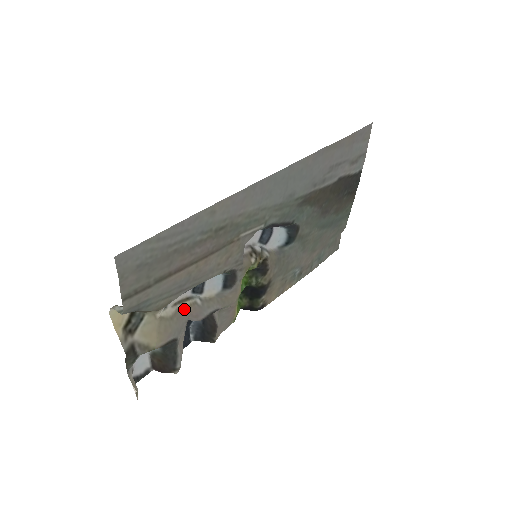
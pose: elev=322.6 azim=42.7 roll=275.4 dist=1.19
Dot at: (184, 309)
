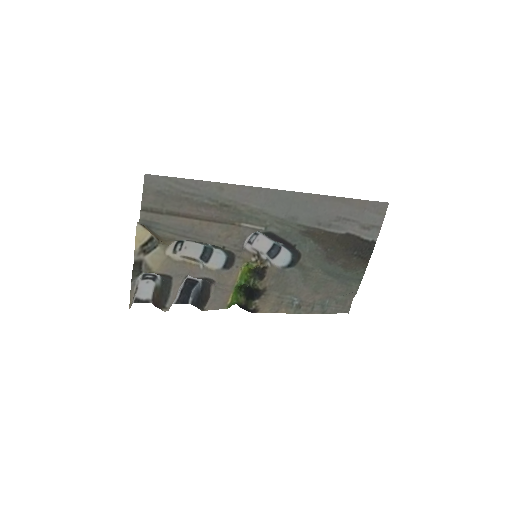
Dot at: (188, 264)
